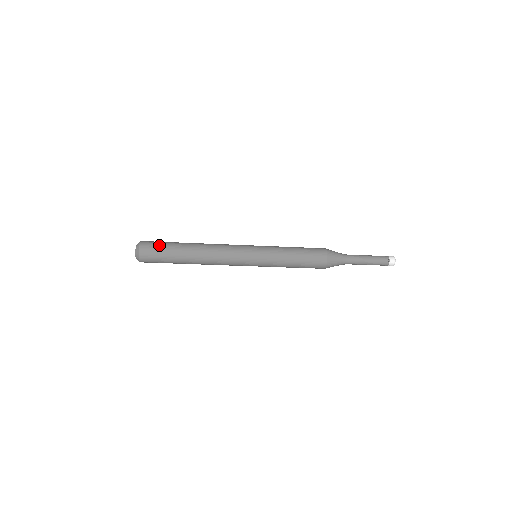
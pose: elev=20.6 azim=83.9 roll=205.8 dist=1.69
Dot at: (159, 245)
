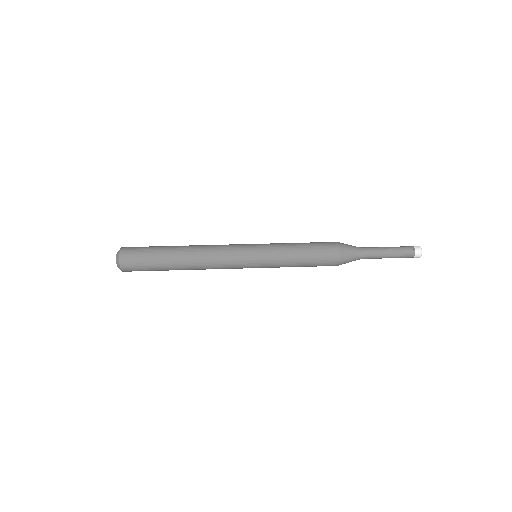
Dot at: (143, 269)
